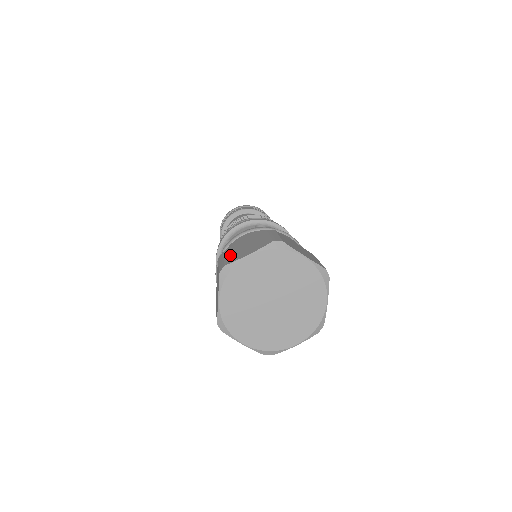
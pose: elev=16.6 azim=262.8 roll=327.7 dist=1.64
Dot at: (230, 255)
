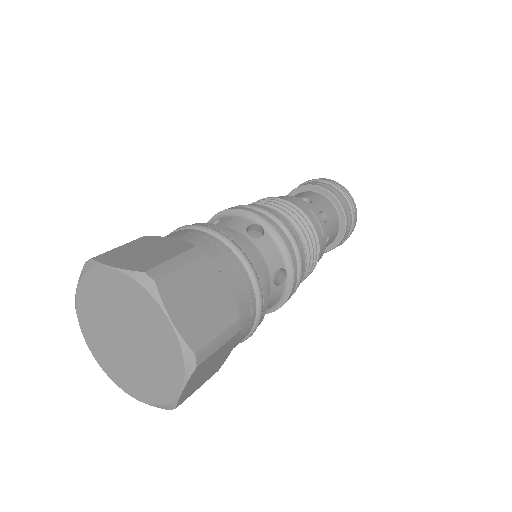
Dot at: occluded
